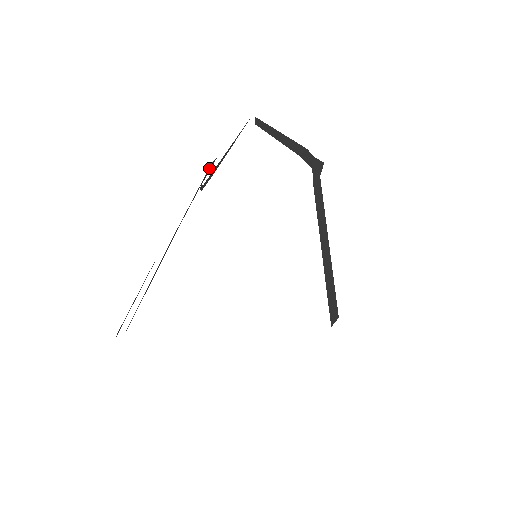
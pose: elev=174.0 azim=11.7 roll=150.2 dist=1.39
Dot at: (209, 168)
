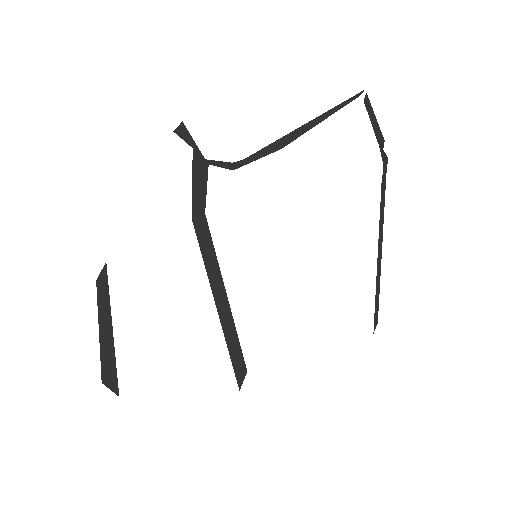
Dot at: (185, 135)
